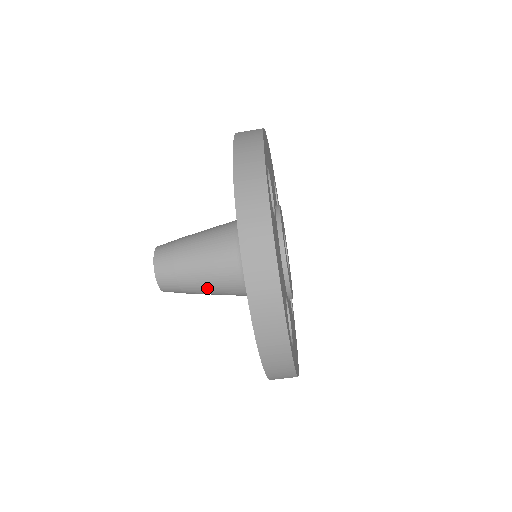
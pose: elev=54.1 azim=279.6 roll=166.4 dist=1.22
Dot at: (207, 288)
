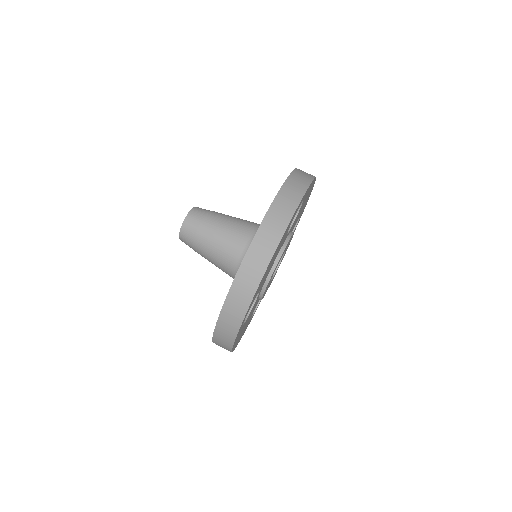
Dot at: (211, 254)
